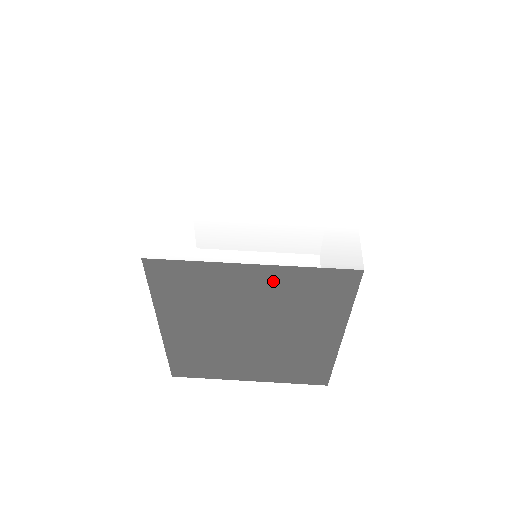
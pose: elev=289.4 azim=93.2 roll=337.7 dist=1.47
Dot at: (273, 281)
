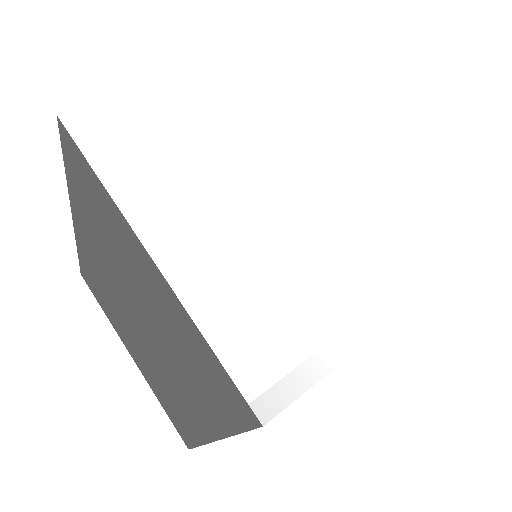
Dot at: (167, 303)
